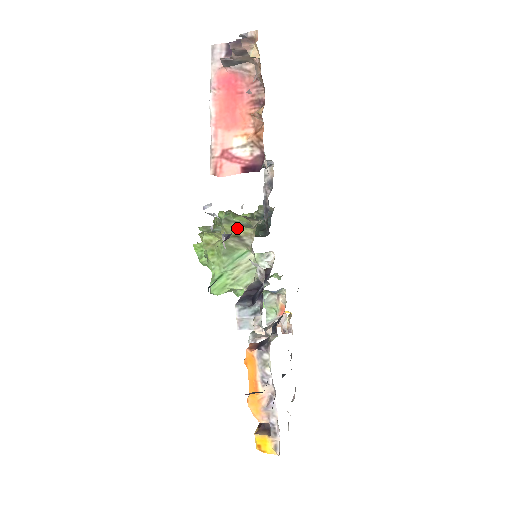
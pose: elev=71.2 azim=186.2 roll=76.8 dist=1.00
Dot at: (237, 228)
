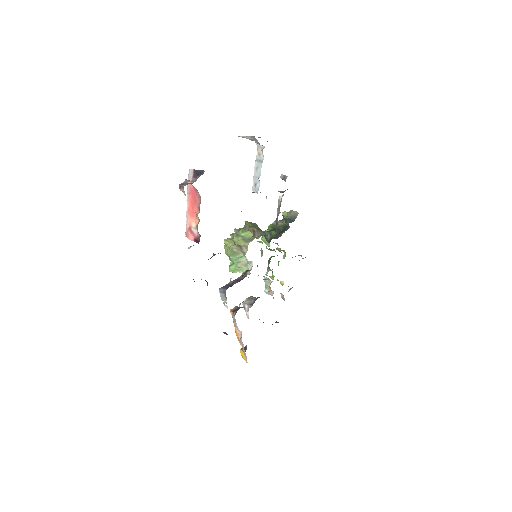
Dot at: (240, 241)
